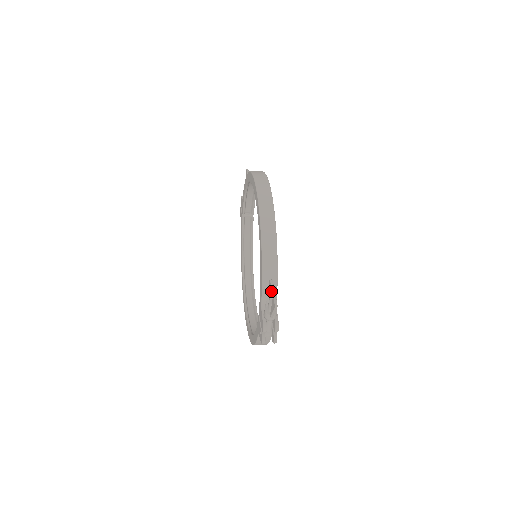
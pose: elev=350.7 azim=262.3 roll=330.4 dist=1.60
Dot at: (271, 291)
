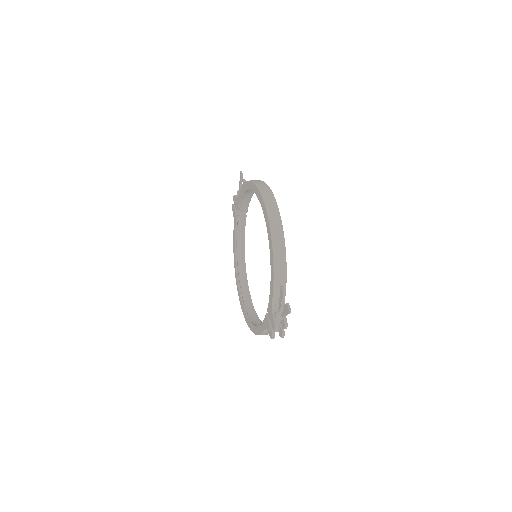
Dot at: (283, 297)
